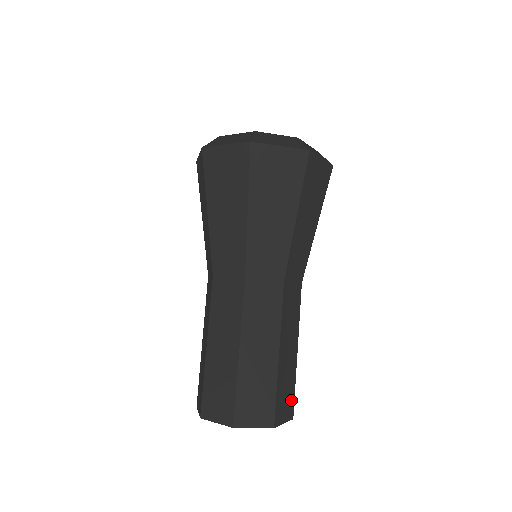
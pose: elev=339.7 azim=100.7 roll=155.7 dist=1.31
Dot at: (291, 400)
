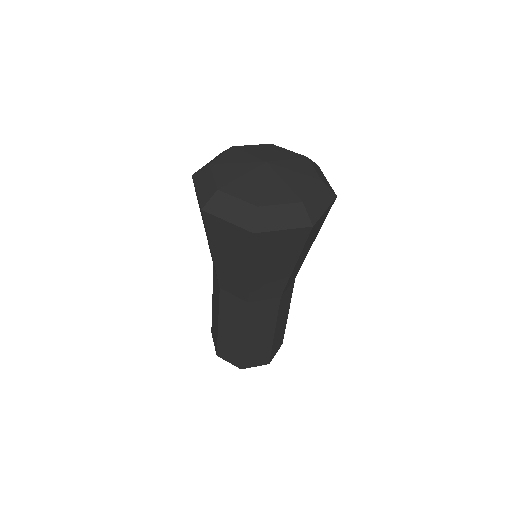
Dot at: occluded
